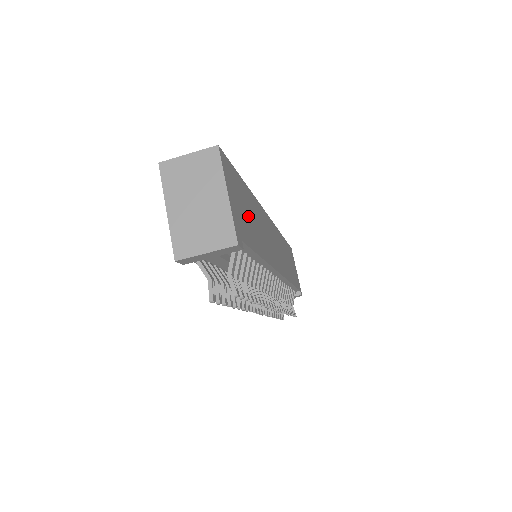
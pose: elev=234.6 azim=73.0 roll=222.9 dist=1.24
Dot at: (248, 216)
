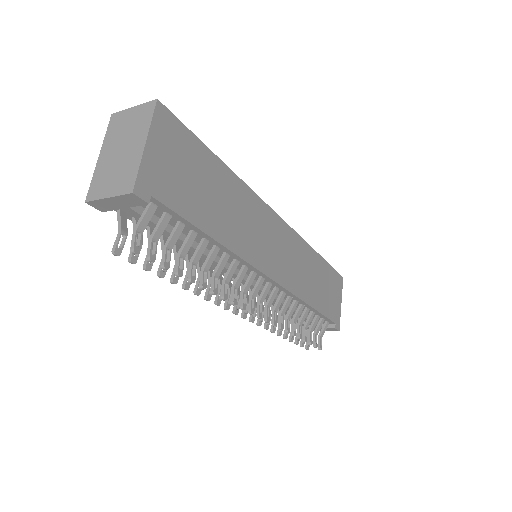
Dot at: (200, 188)
